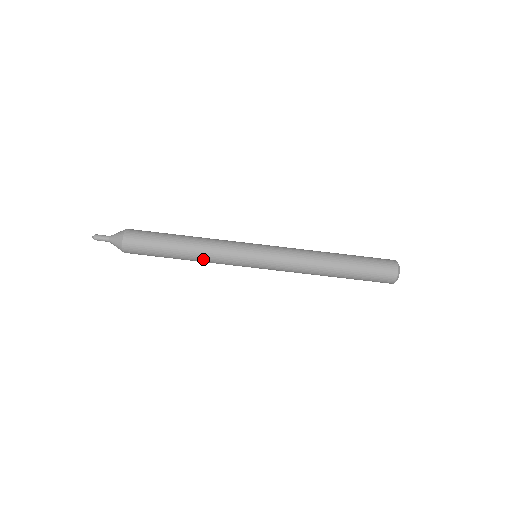
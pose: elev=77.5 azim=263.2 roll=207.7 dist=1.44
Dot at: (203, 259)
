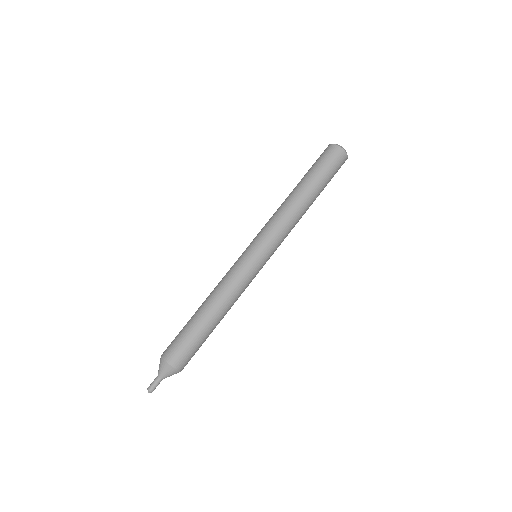
Dot at: occluded
